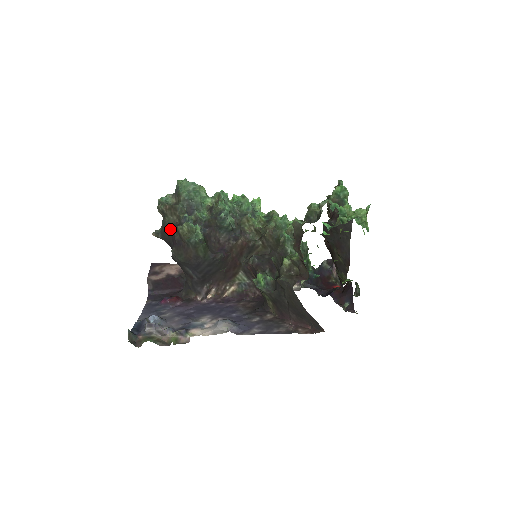
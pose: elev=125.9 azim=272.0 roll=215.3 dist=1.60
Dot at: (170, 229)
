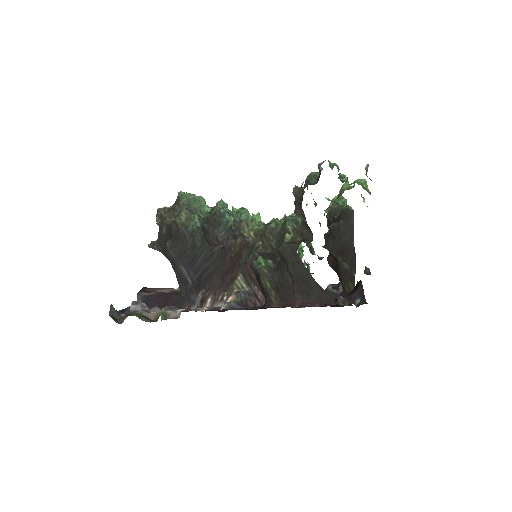
Dot at: (167, 227)
